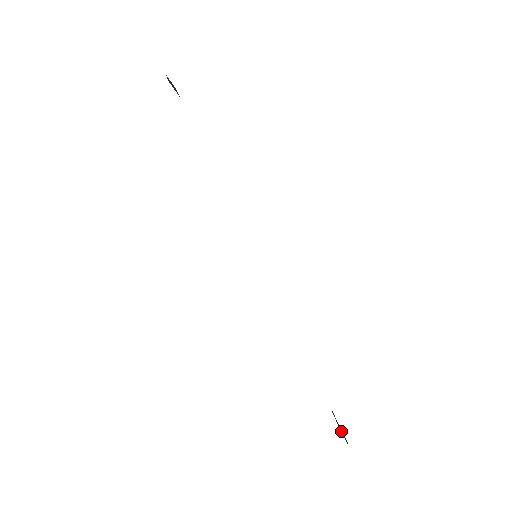
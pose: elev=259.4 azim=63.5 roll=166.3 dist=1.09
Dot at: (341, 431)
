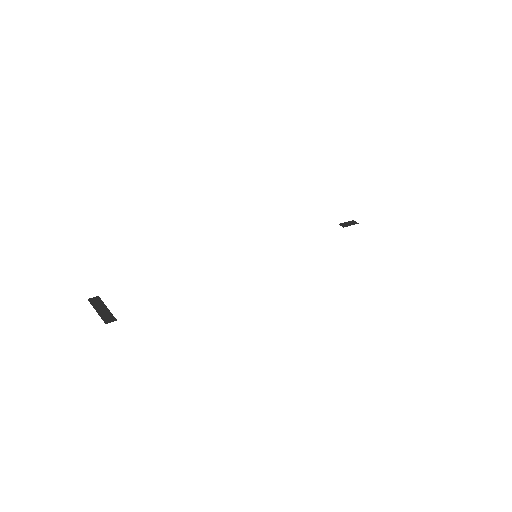
Dot at: occluded
